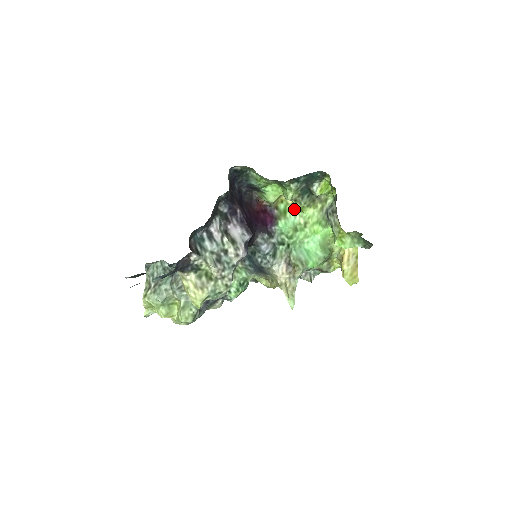
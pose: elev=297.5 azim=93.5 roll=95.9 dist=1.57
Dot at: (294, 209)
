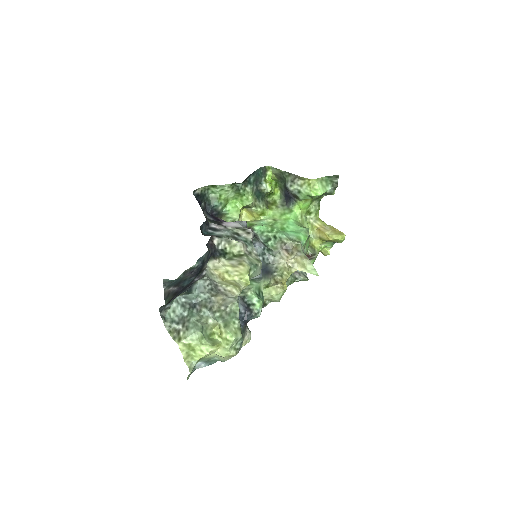
Dot at: (256, 220)
